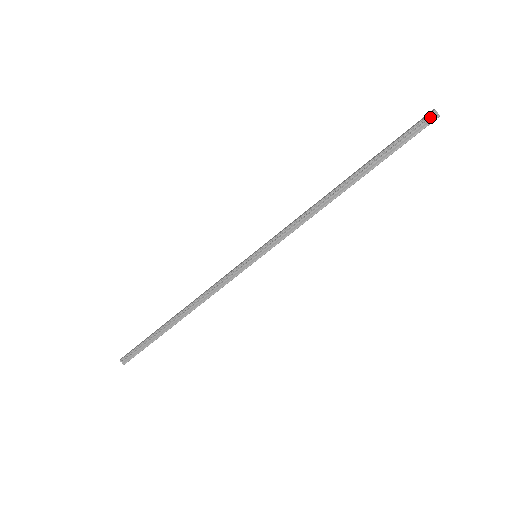
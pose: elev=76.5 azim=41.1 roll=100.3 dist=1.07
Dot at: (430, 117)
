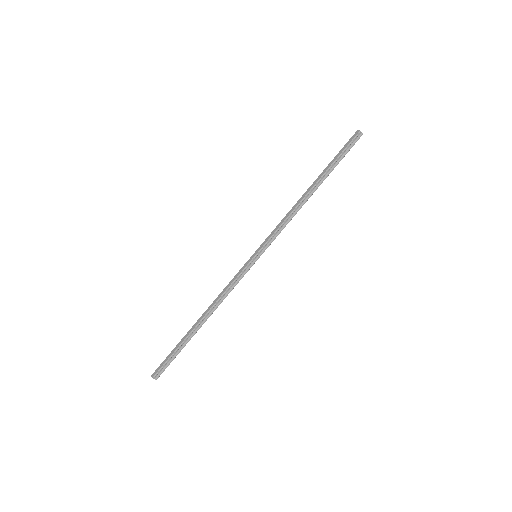
Dot at: (358, 136)
